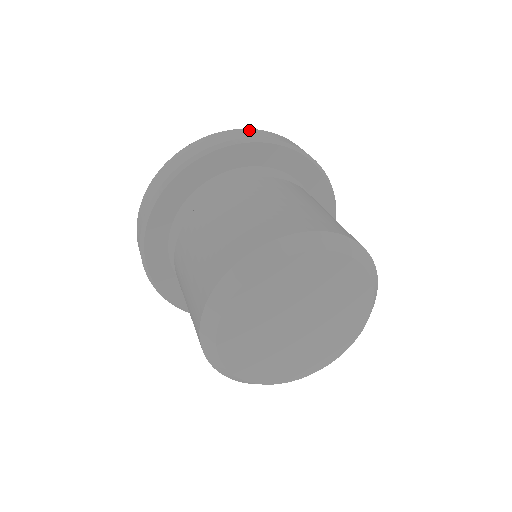
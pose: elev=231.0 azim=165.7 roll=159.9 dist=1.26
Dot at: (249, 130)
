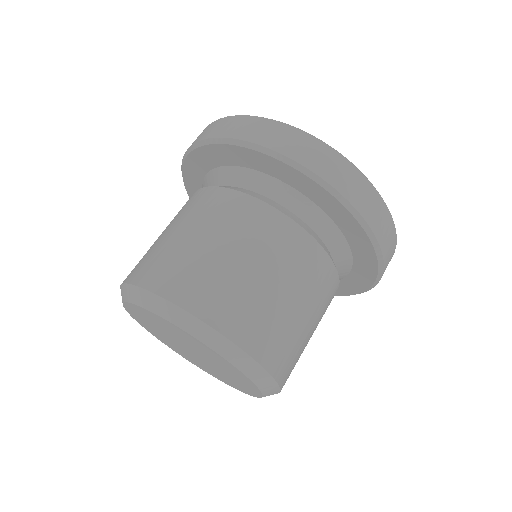
Dot at: (322, 148)
